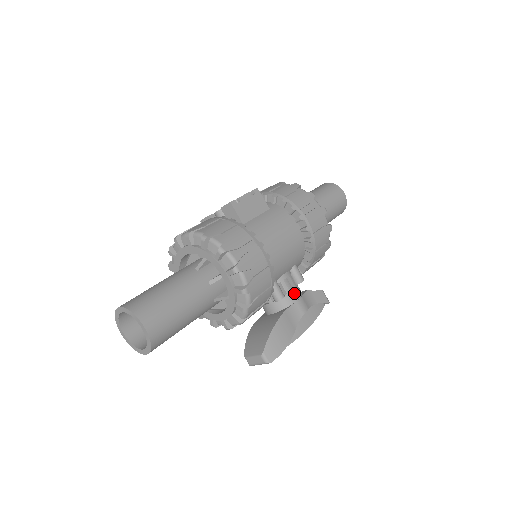
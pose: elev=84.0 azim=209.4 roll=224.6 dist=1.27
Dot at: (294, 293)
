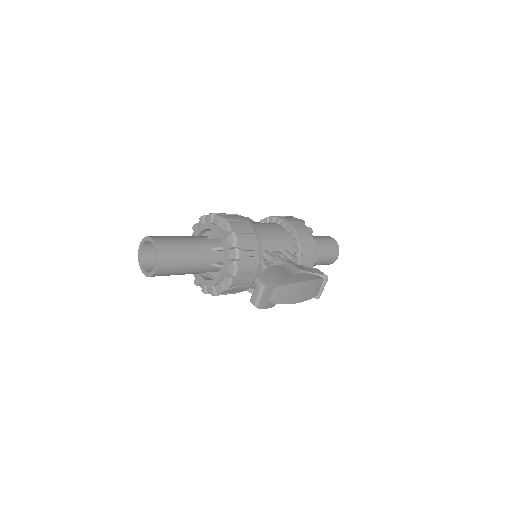
Dot at: (286, 260)
